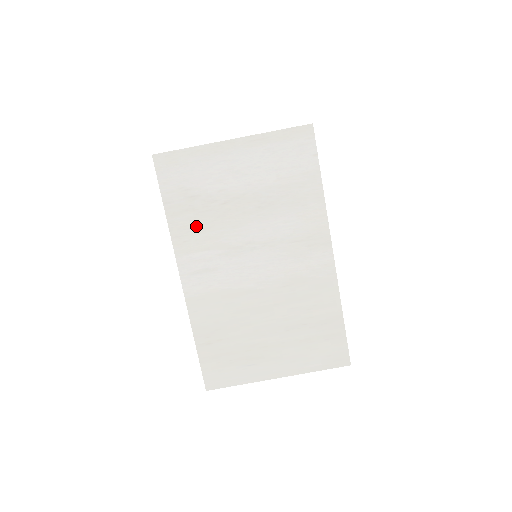
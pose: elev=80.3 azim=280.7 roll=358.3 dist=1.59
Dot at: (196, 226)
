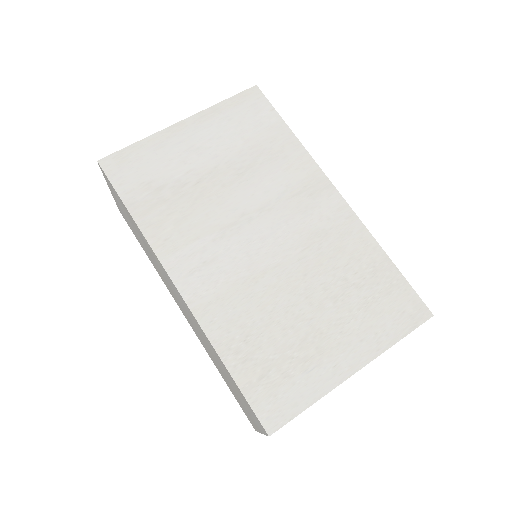
Dot at: (173, 218)
